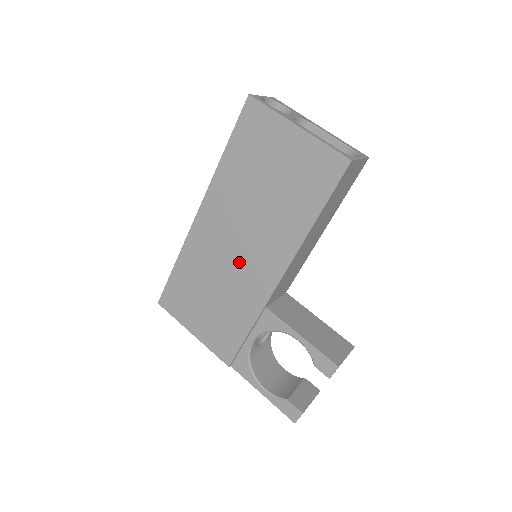
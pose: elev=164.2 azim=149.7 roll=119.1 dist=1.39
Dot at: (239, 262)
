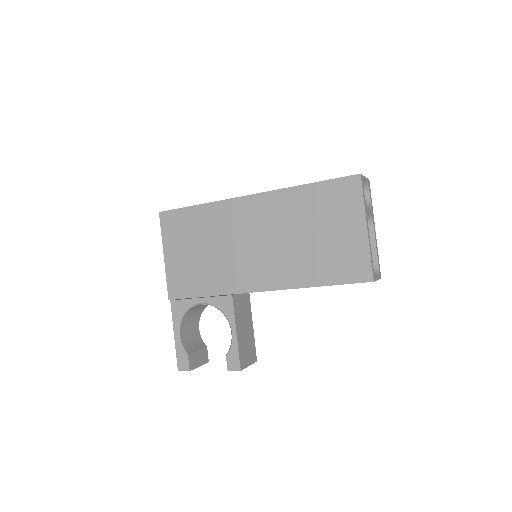
Dot at: (244, 253)
